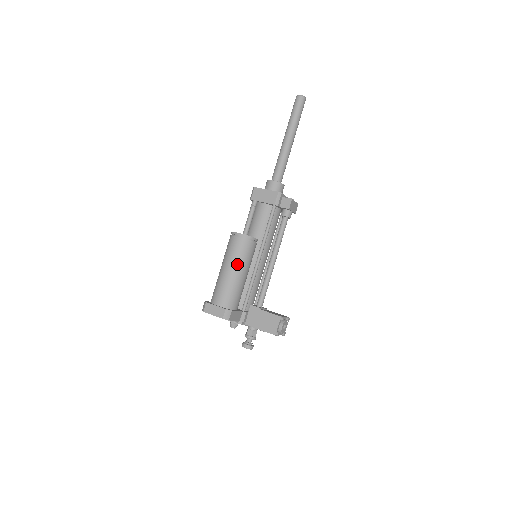
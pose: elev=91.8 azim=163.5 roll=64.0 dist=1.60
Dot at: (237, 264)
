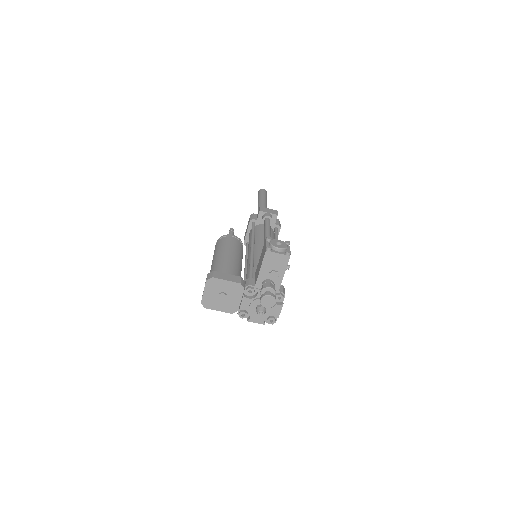
Dot at: (216, 253)
